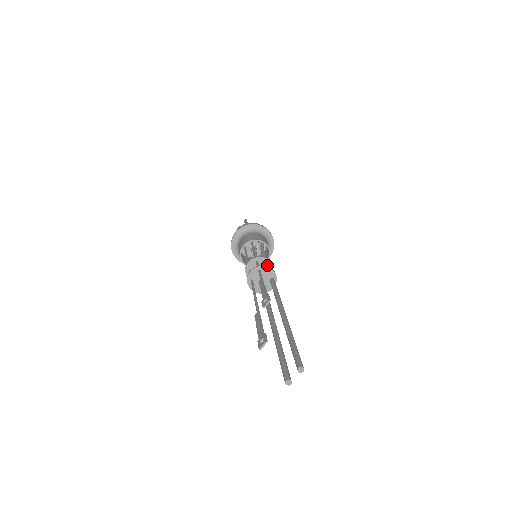
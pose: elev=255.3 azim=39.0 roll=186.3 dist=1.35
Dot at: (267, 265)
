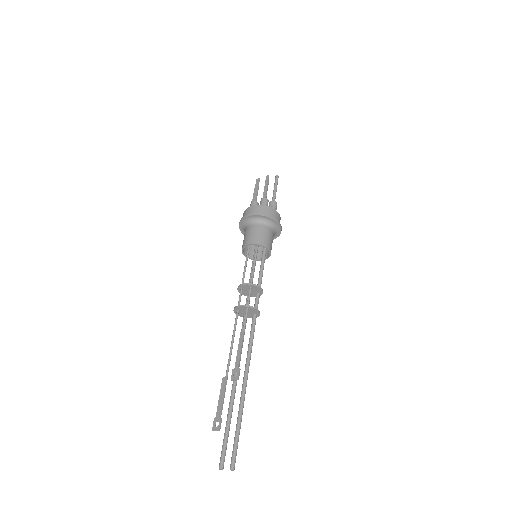
Dot at: (258, 291)
